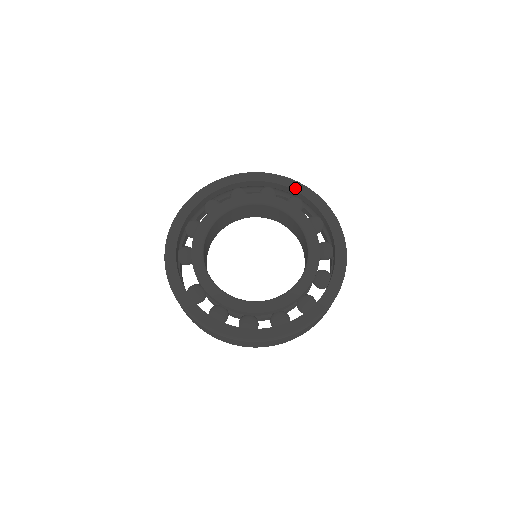
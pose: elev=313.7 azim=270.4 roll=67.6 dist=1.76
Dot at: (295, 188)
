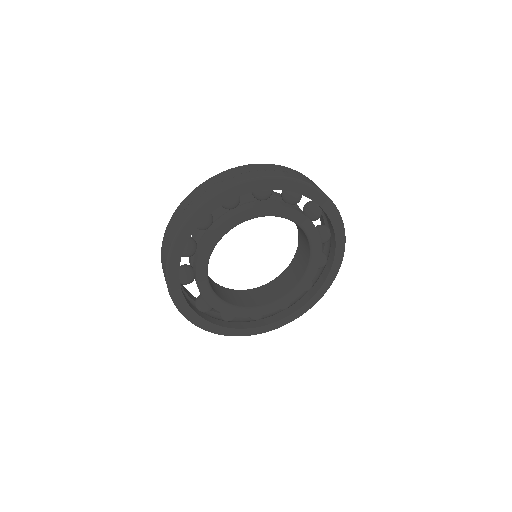
Dot at: (298, 191)
